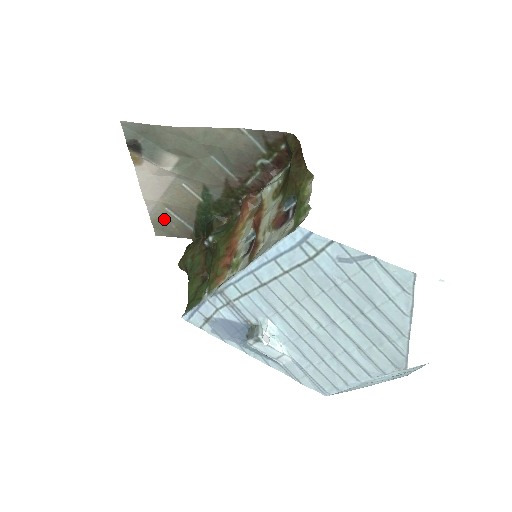
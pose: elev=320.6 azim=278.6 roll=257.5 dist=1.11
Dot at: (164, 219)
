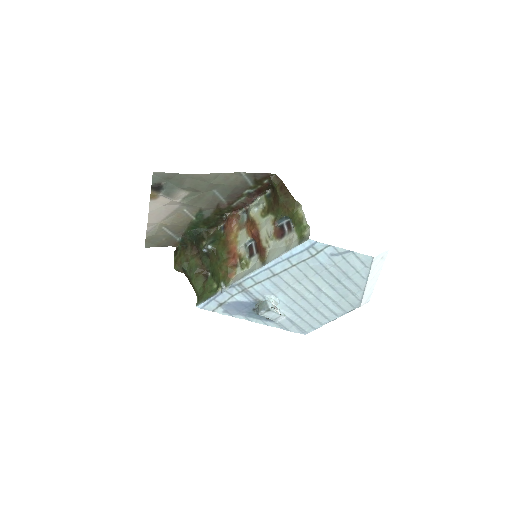
Dot at: (158, 235)
